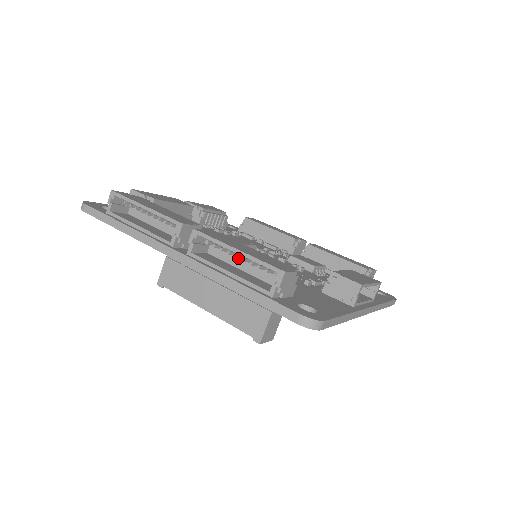
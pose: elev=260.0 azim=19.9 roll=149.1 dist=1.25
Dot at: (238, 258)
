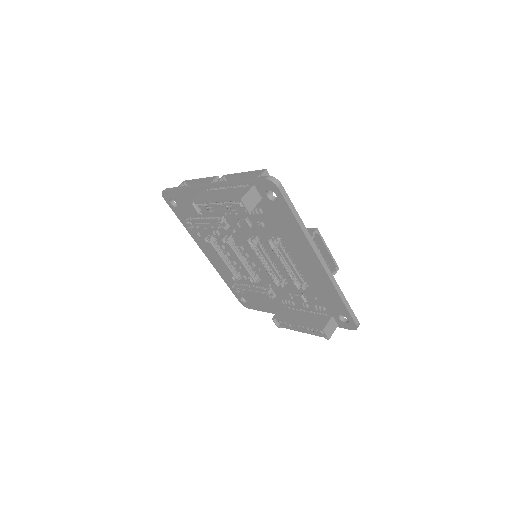
Dot at: occluded
